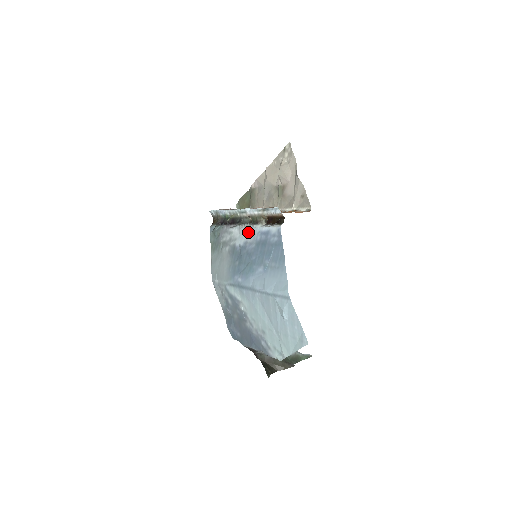
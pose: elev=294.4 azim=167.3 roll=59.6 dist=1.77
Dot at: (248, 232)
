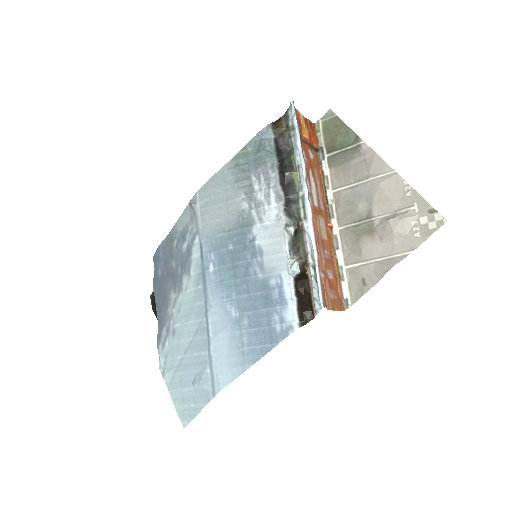
Dot at: (276, 249)
